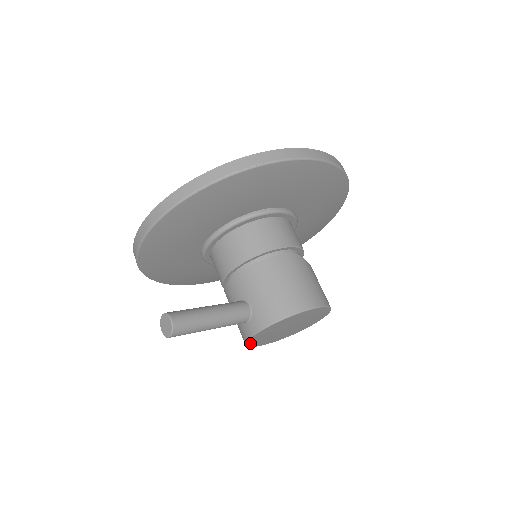
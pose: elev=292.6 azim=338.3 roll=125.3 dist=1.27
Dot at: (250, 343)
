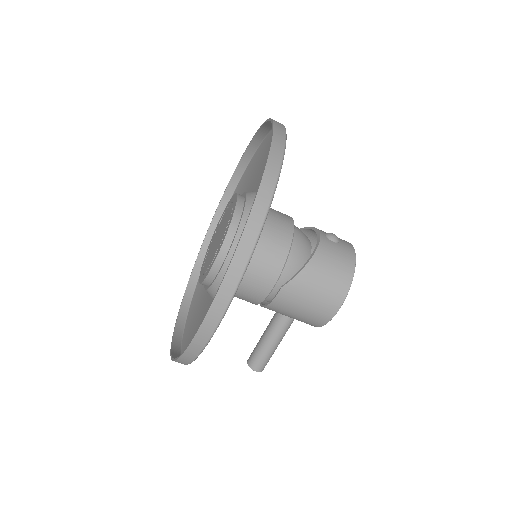
Dot at: occluded
